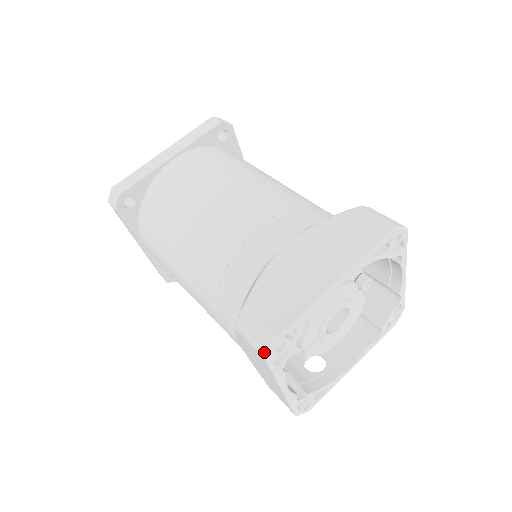
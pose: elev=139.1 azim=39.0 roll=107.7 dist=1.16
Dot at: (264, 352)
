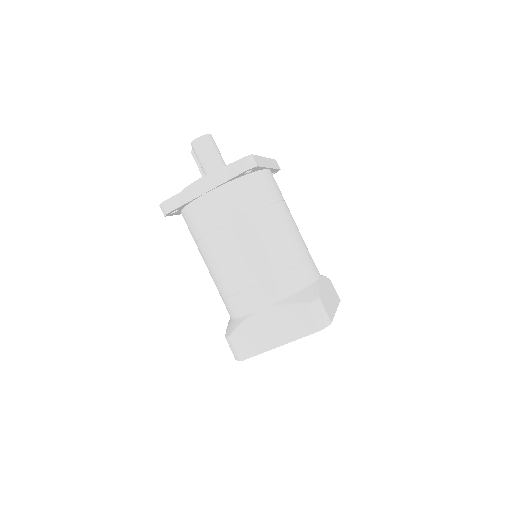
Dot at: (235, 358)
